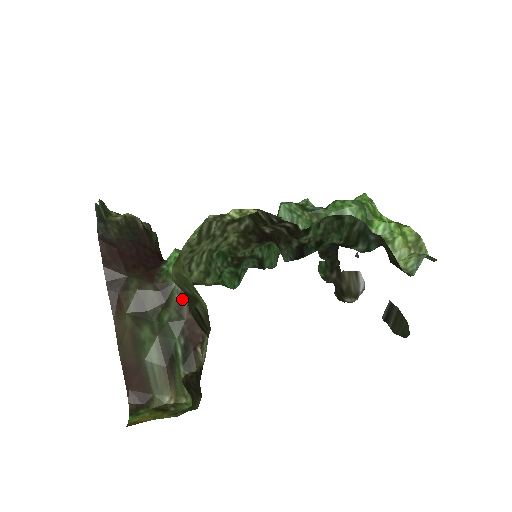
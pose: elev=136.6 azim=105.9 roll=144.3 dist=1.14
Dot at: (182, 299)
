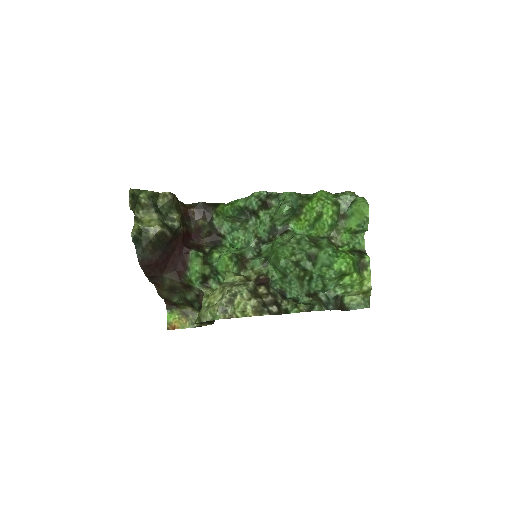
Dot at: (199, 293)
